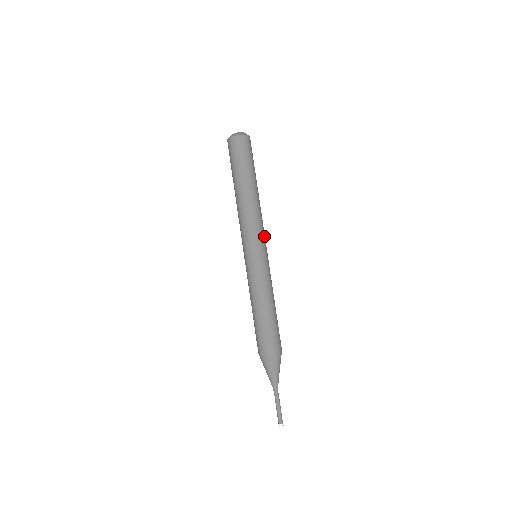
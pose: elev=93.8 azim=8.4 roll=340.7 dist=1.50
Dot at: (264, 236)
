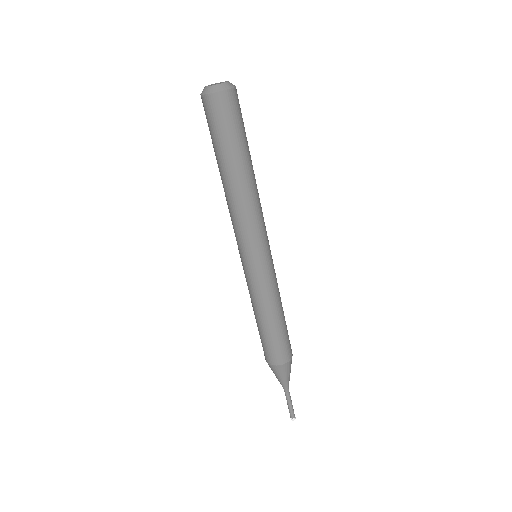
Dot at: (266, 232)
